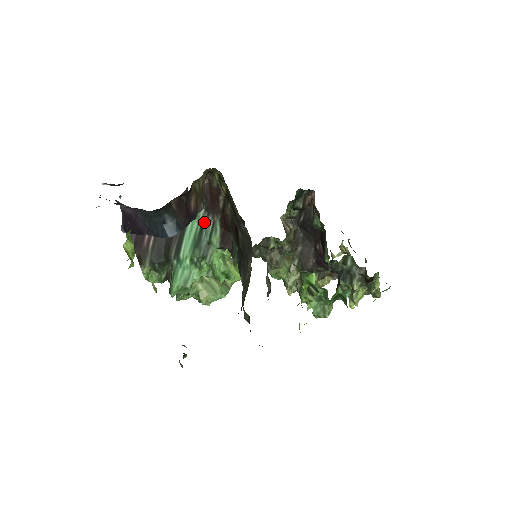
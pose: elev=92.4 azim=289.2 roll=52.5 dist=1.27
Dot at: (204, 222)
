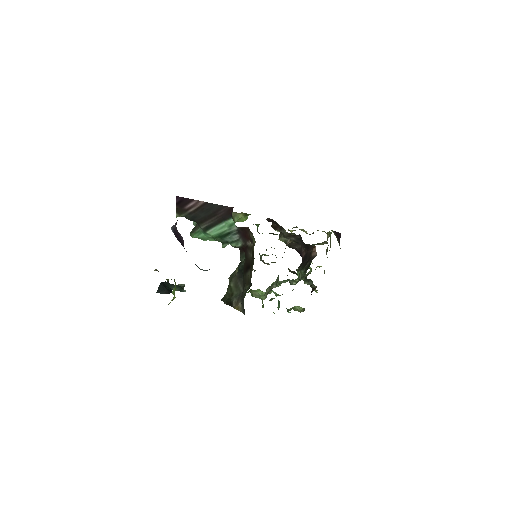
Dot at: (233, 233)
